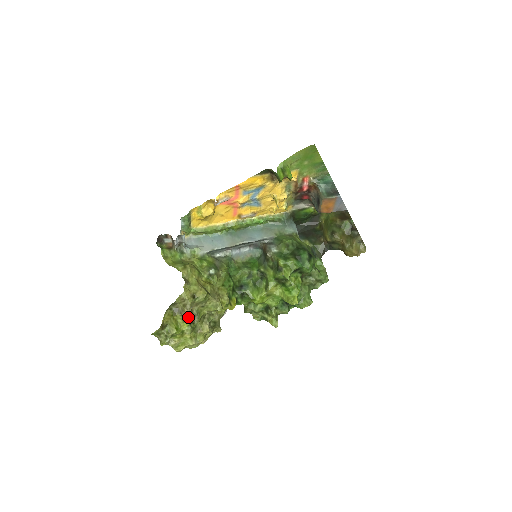
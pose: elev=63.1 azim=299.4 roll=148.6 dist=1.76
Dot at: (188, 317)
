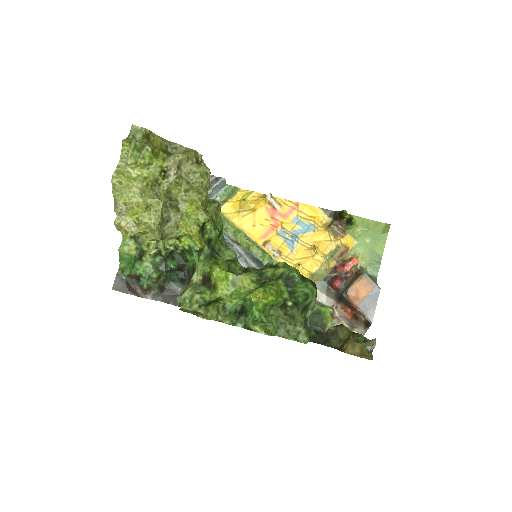
Dot at: (174, 159)
